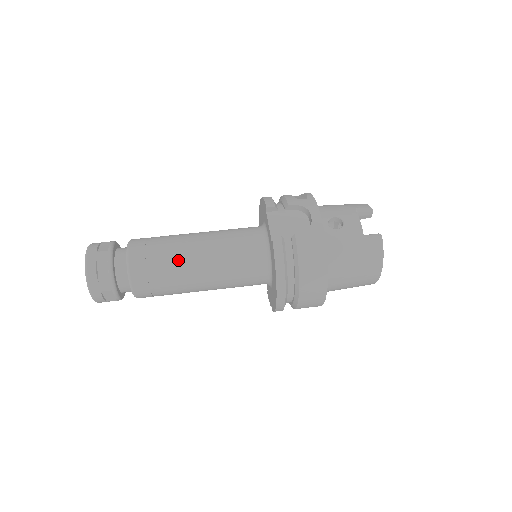
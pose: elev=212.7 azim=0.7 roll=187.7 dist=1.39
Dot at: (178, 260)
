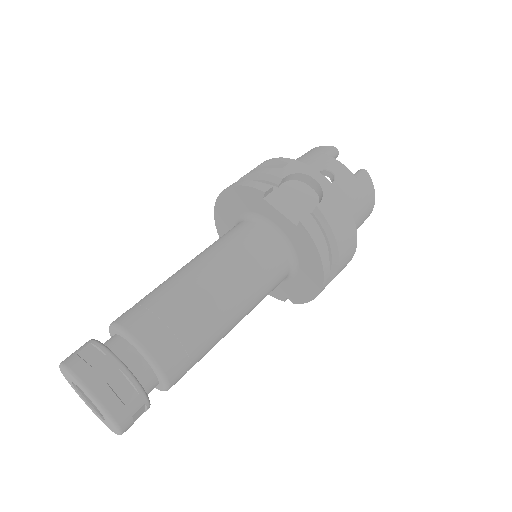
Dot at: (205, 310)
